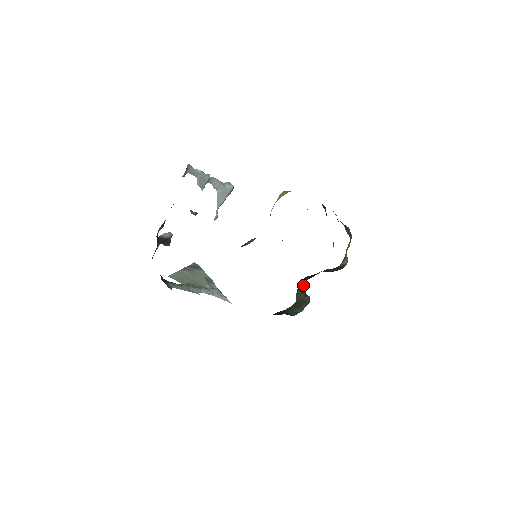
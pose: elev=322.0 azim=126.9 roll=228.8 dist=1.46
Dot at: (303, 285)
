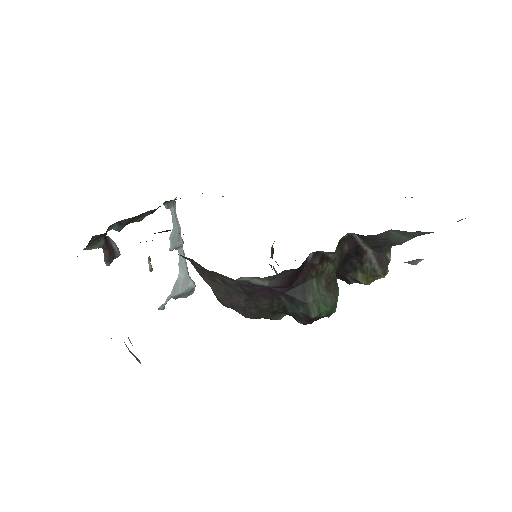
Dot at: (337, 263)
